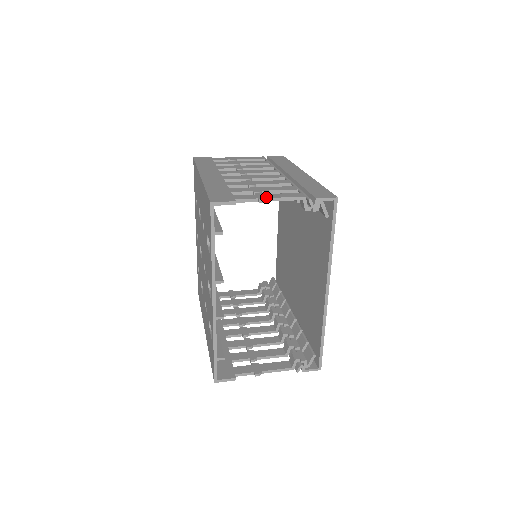
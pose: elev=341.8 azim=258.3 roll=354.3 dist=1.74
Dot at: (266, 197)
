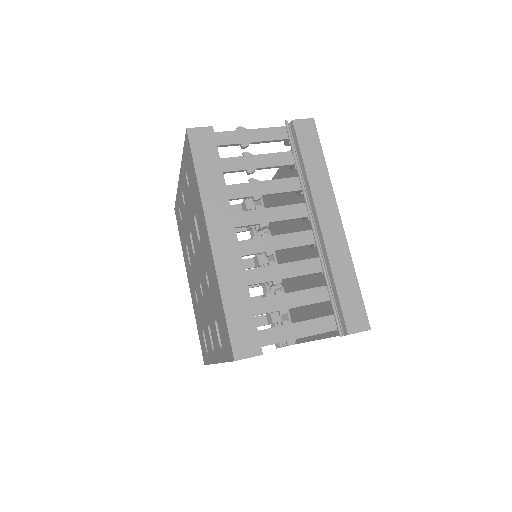
Dot at: (295, 337)
